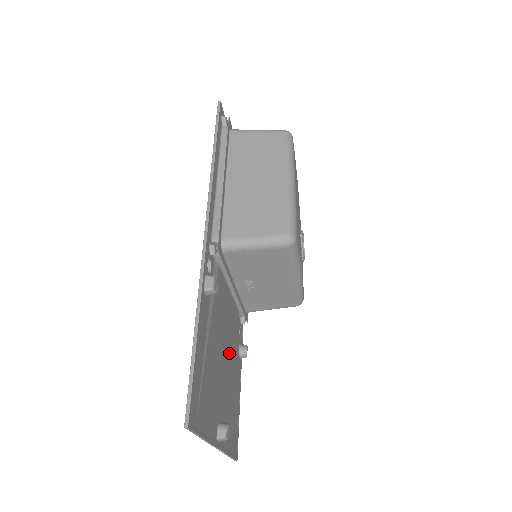
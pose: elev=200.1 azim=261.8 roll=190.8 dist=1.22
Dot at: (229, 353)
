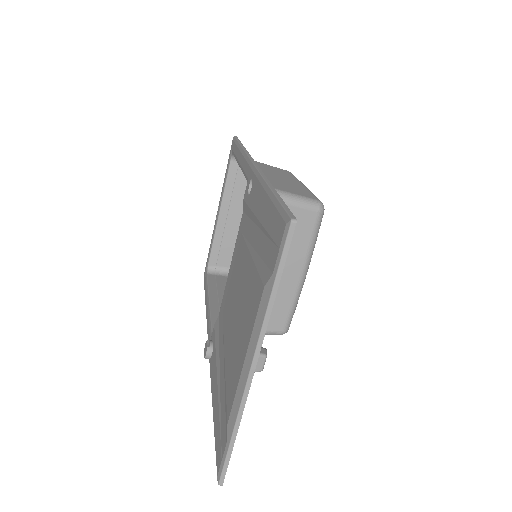
Dot at: occluded
